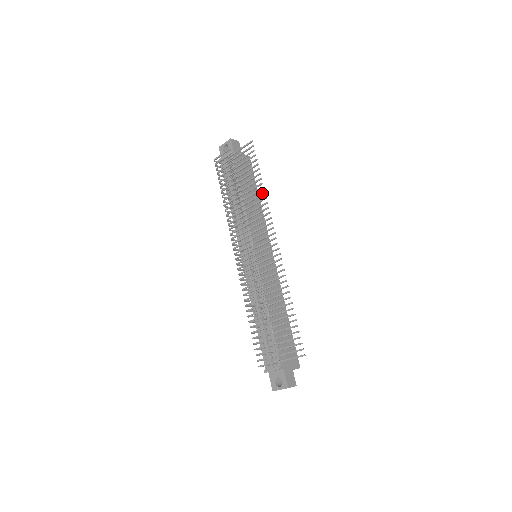
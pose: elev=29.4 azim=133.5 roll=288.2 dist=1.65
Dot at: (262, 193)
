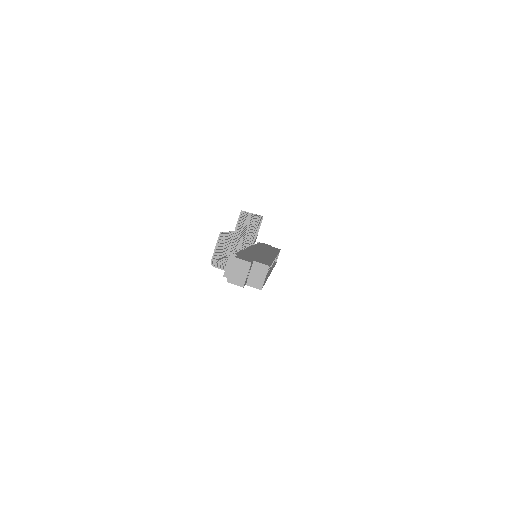
Dot at: occluded
